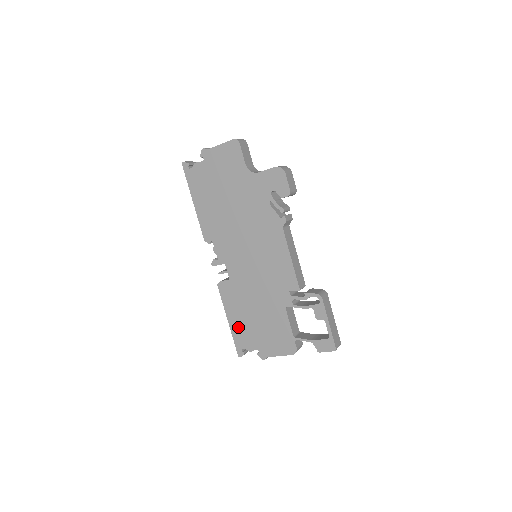
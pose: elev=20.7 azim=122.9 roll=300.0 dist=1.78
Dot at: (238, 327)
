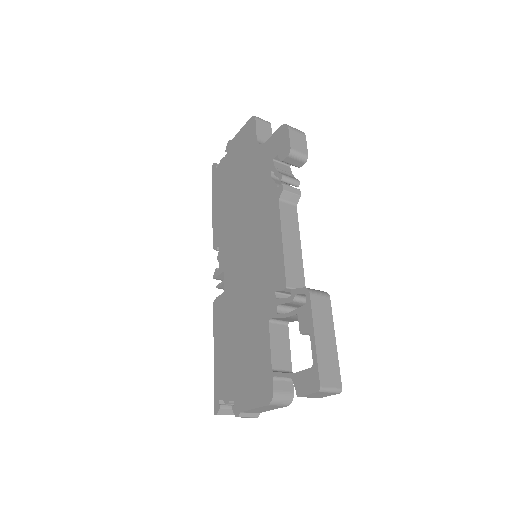
Dot at: (221, 363)
